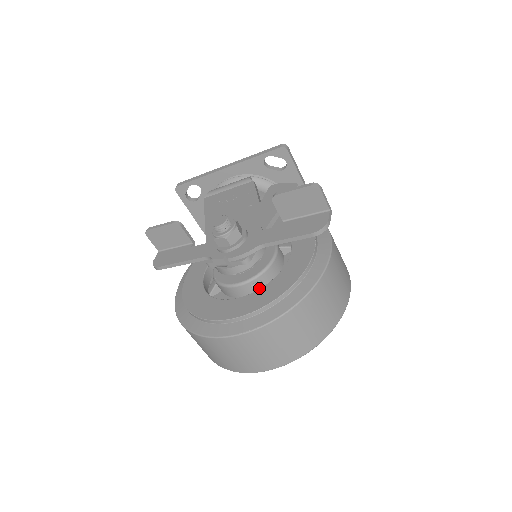
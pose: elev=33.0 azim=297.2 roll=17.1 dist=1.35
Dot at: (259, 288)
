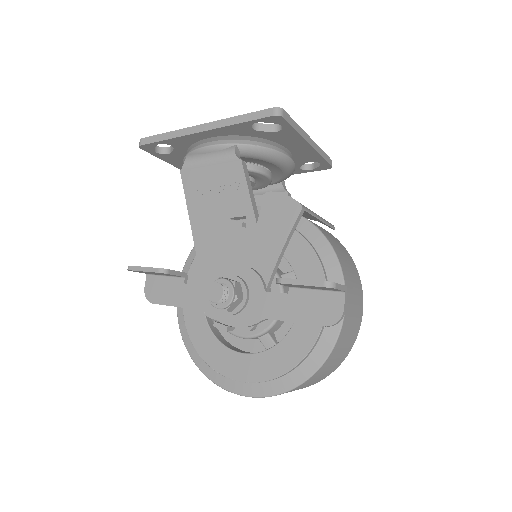
Dot at: (268, 342)
